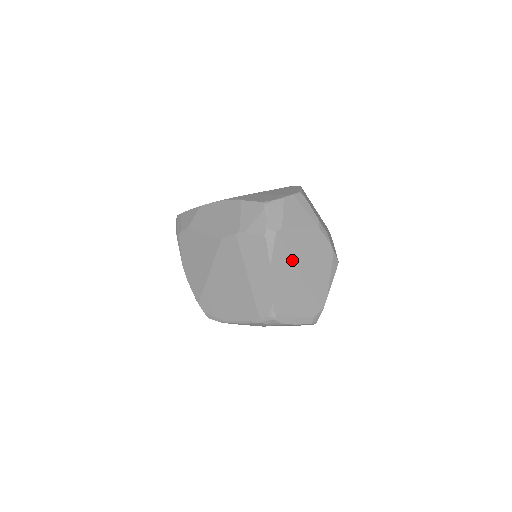
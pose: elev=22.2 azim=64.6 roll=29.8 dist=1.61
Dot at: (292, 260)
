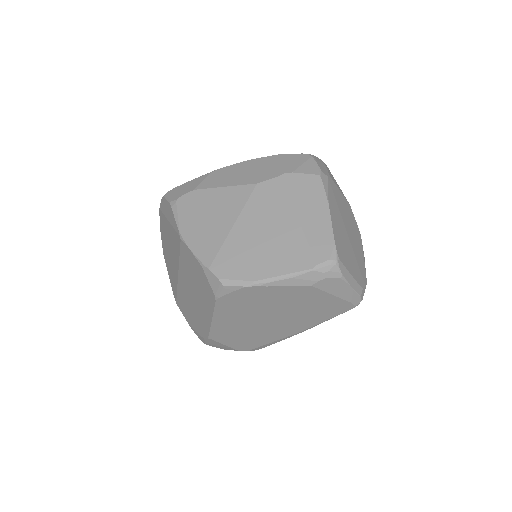
Dot at: (340, 214)
